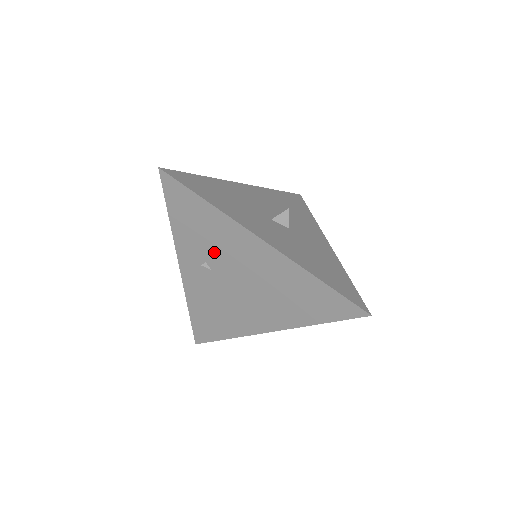
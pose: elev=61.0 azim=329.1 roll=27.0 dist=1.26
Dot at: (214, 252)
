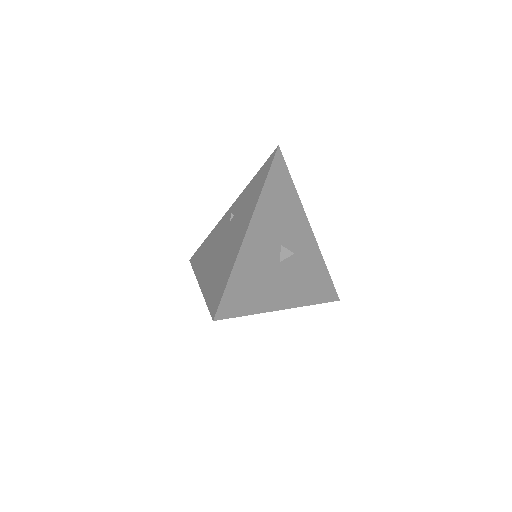
Dot at: occluded
